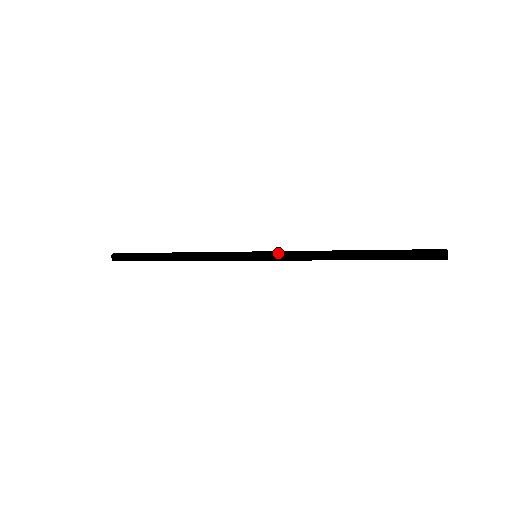
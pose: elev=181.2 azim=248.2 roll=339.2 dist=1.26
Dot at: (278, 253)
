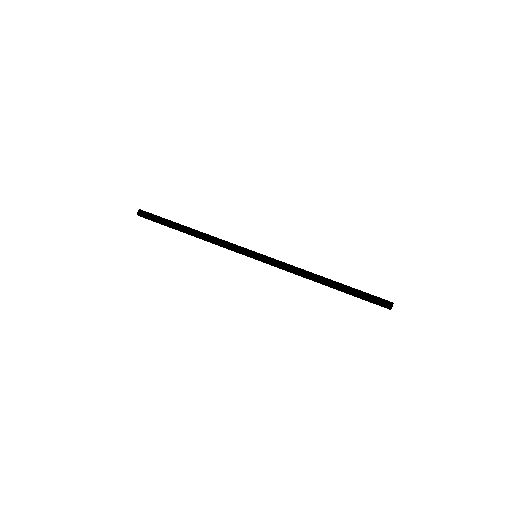
Dot at: (273, 263)
